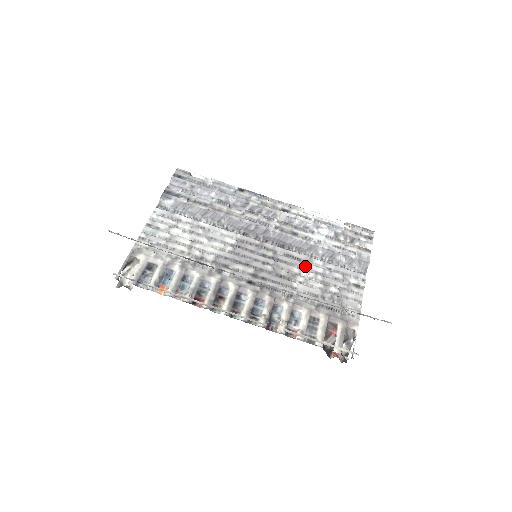
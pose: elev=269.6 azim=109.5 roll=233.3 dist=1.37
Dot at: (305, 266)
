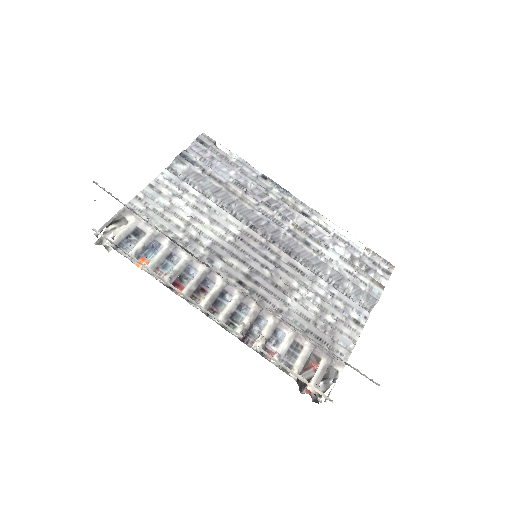
Dot at: (307, 283)
